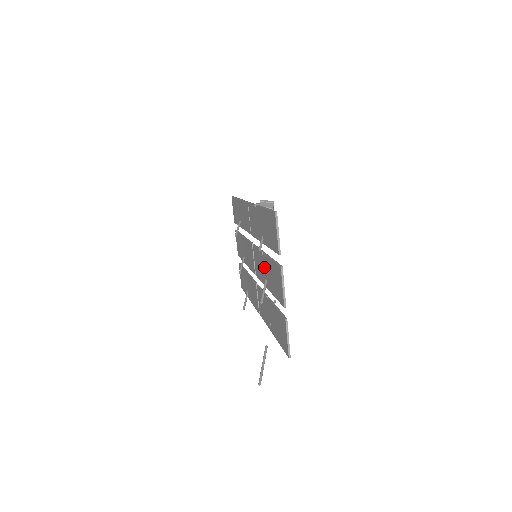
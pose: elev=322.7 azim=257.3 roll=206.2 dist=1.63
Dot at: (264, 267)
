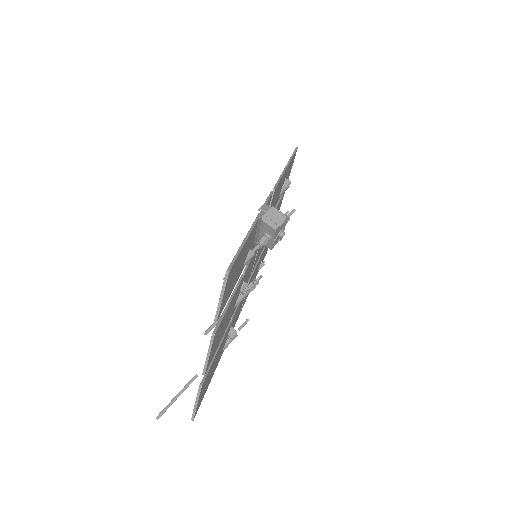
Dot at: occluded
